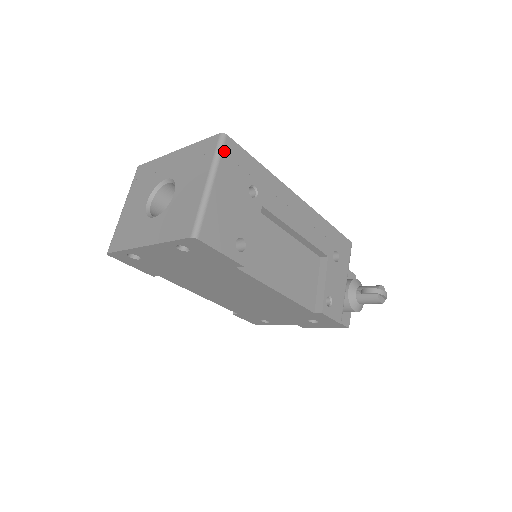
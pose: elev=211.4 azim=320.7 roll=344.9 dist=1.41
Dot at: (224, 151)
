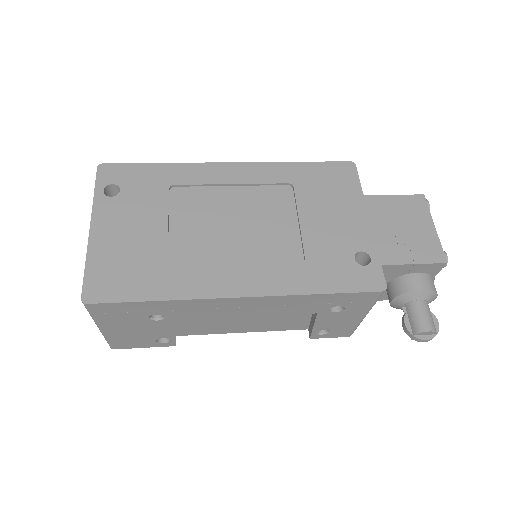
Dot at: (94, 312)
